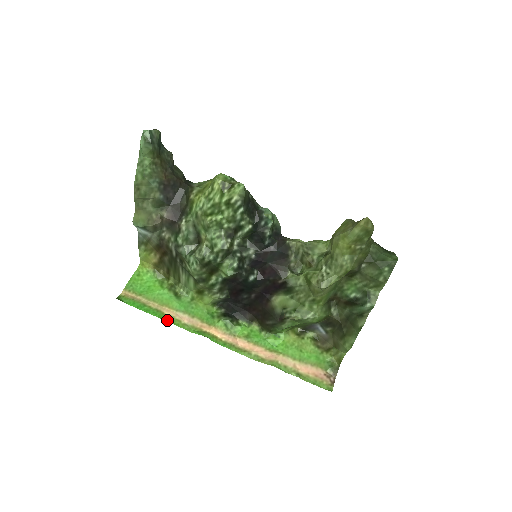
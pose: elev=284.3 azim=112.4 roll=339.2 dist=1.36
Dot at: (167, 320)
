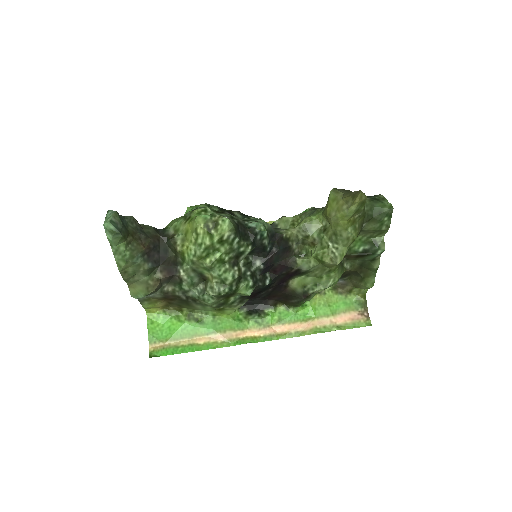
Dot at: (205, 349)
